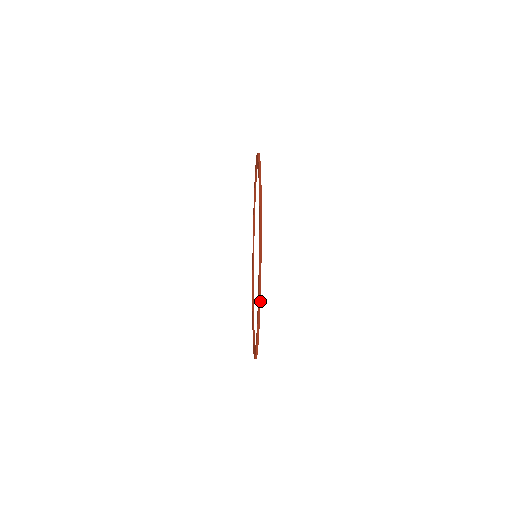
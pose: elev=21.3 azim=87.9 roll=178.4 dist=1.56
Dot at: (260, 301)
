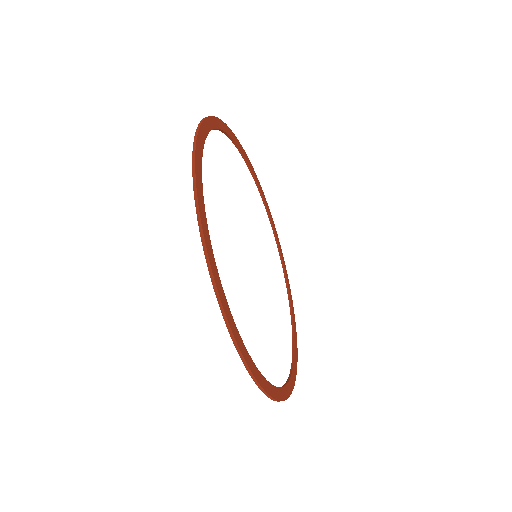
Dot at: (235, 340)
